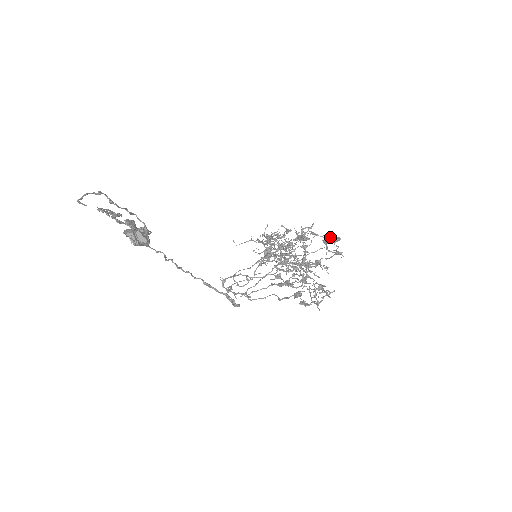
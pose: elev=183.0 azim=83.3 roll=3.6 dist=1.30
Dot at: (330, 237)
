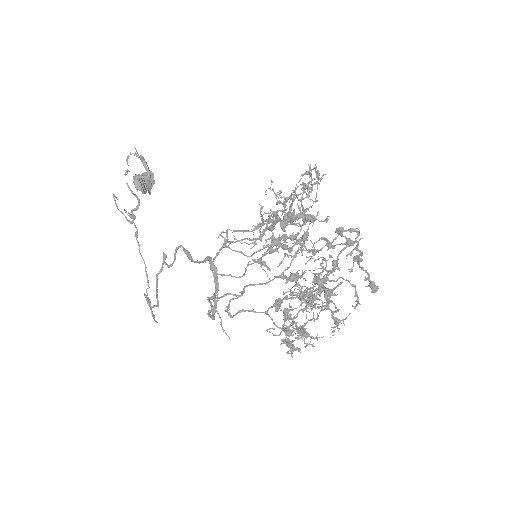
Dot at: (348, 239)
